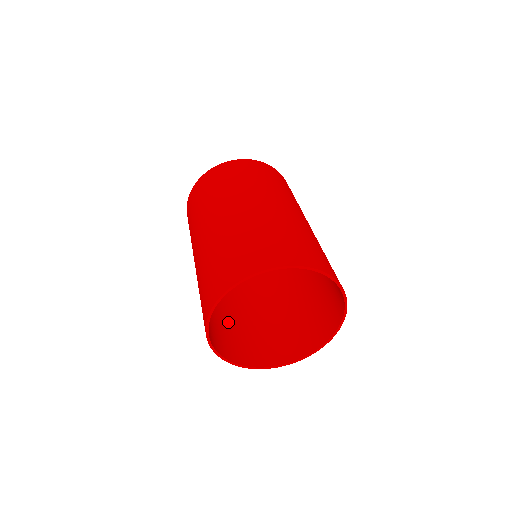
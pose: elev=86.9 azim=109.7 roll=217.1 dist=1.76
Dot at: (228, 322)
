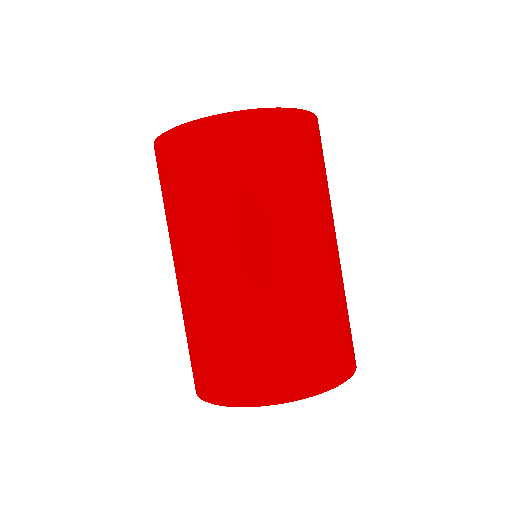
Dot at: occluded
